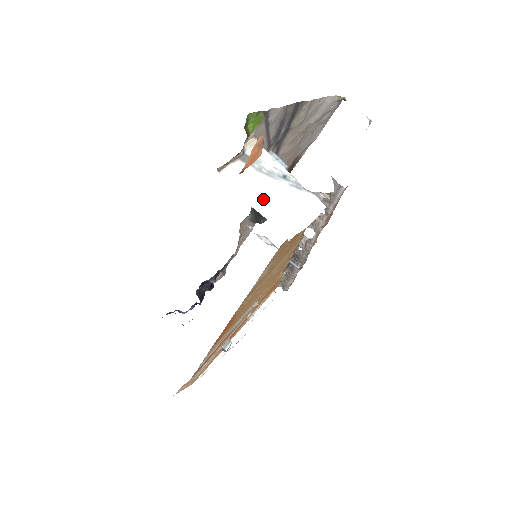
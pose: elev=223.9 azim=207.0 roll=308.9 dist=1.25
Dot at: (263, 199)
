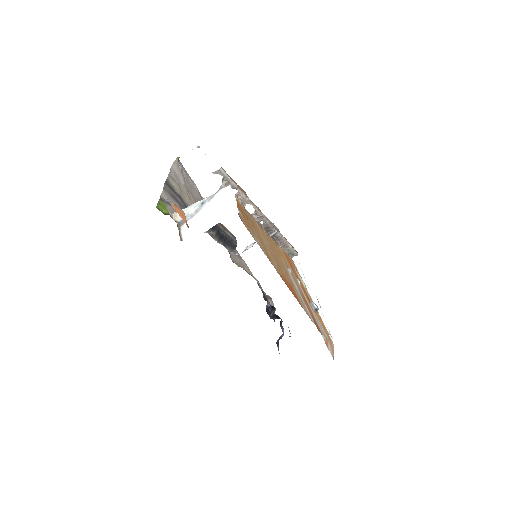
Dot at: (209, 220)
